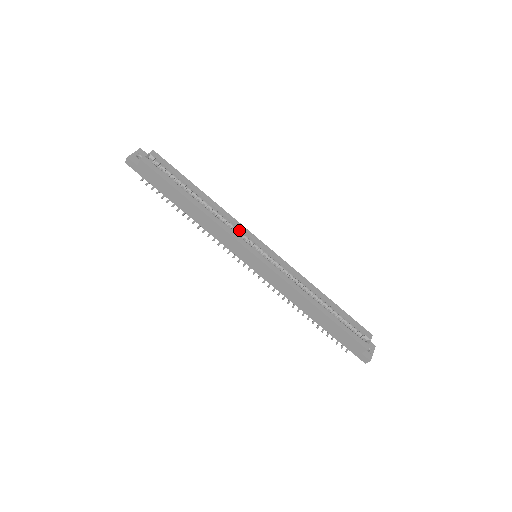
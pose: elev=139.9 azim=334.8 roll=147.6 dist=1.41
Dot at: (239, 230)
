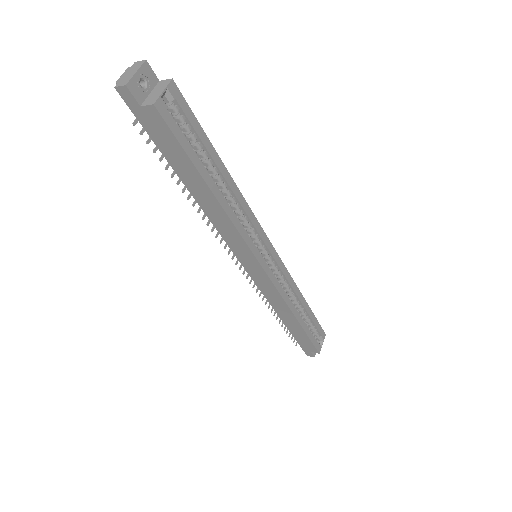
Dot at: (251, 226)
